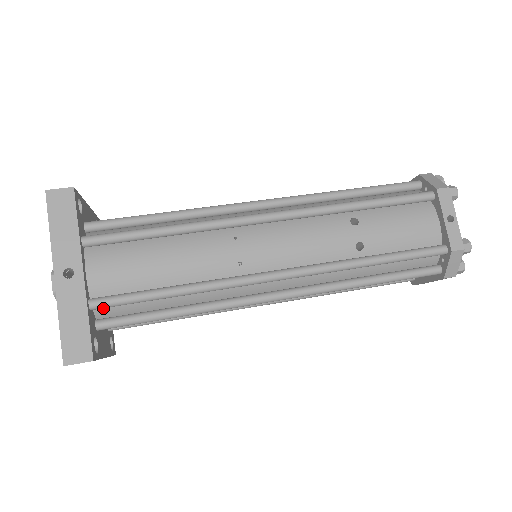
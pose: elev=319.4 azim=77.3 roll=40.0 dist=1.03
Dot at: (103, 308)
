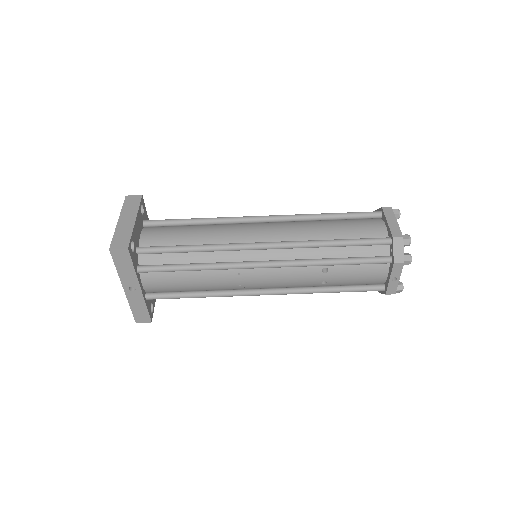
Dot at: occluded
